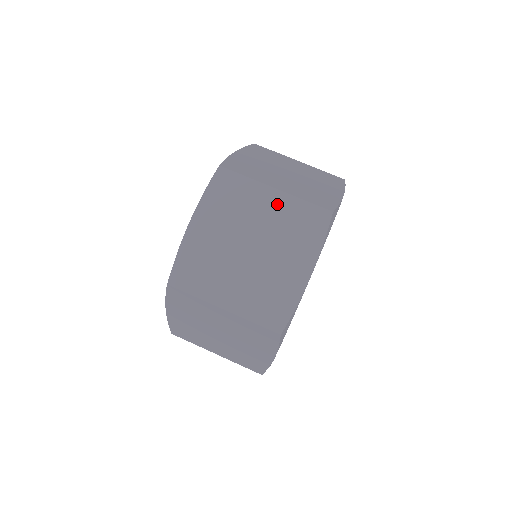
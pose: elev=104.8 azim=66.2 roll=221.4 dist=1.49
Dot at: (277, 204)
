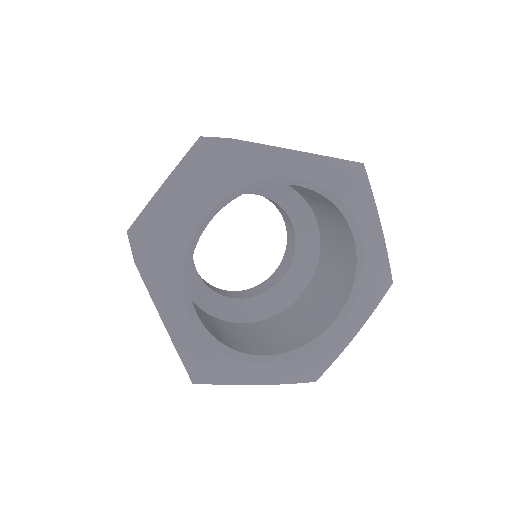
Dot at: (206, 149)
